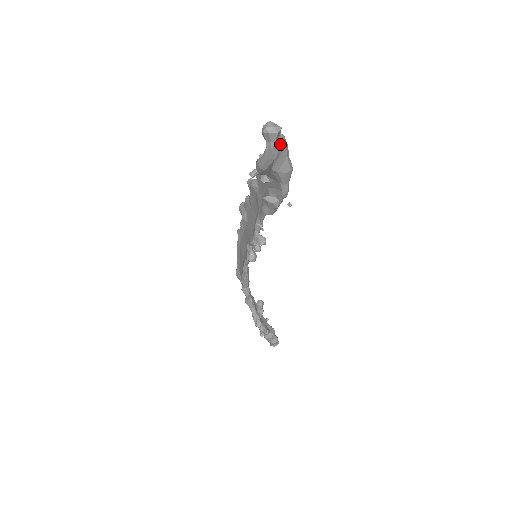
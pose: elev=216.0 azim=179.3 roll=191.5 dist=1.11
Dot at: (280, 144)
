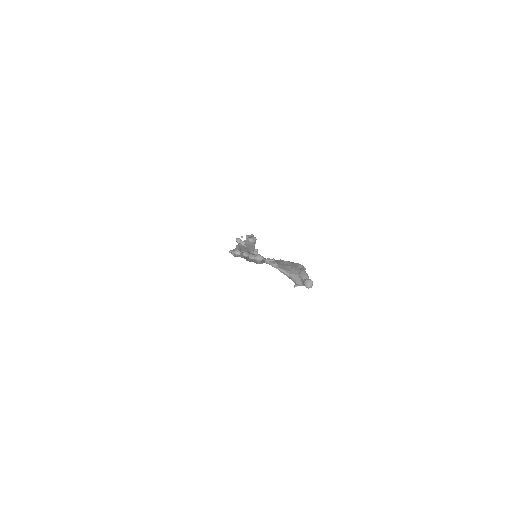
Dot at: occluded
